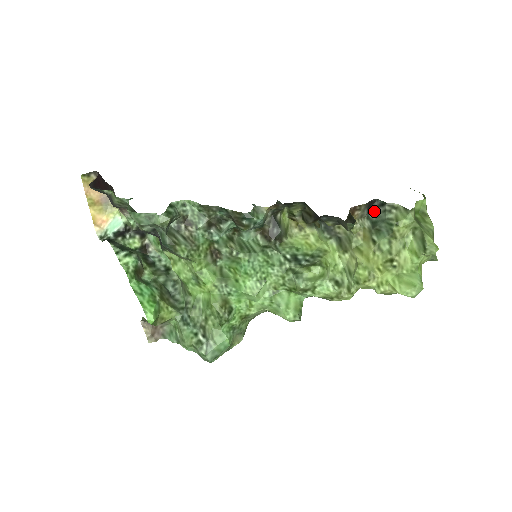
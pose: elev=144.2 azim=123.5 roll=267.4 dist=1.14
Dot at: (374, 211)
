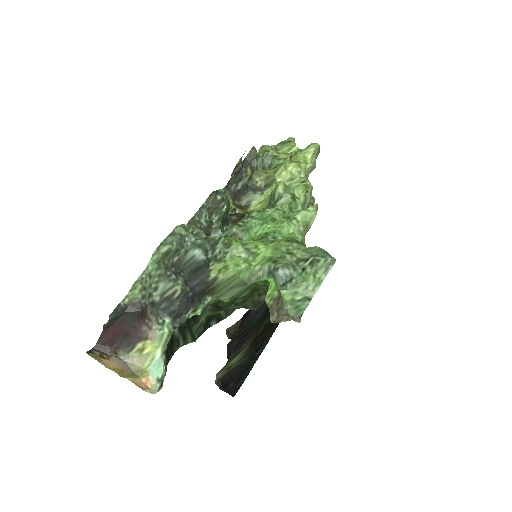
Dot at: occluded
